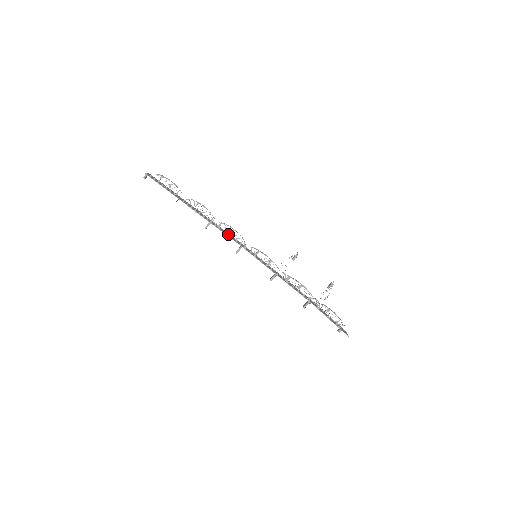
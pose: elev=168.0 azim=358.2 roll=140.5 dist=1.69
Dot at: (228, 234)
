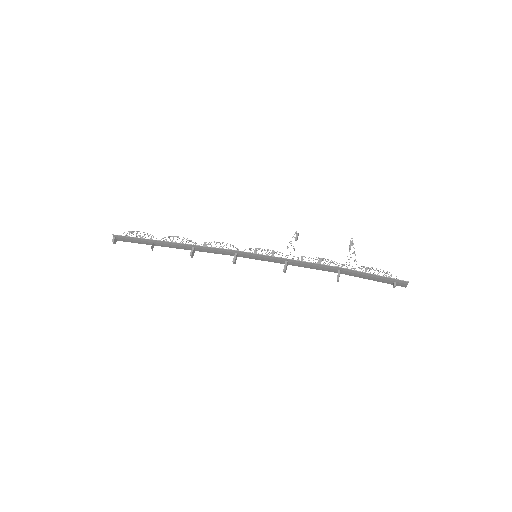
Dot at: (217, 252)
